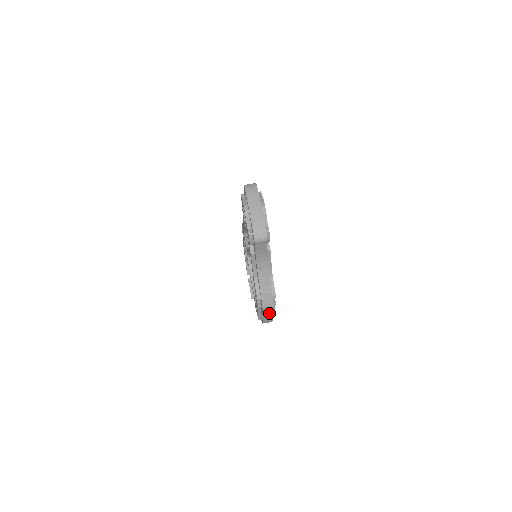
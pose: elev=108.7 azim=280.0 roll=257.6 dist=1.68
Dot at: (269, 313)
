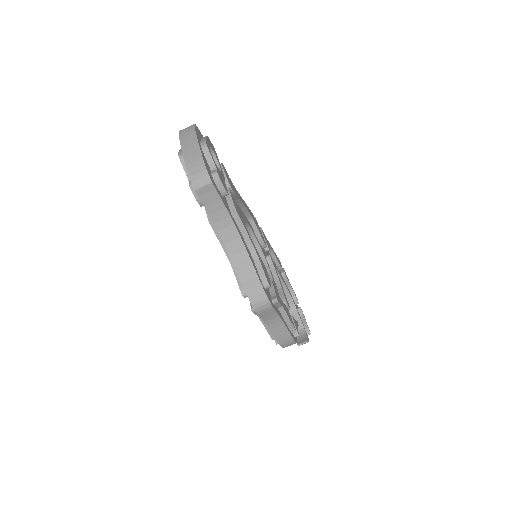
Dot at: (276, 321)
